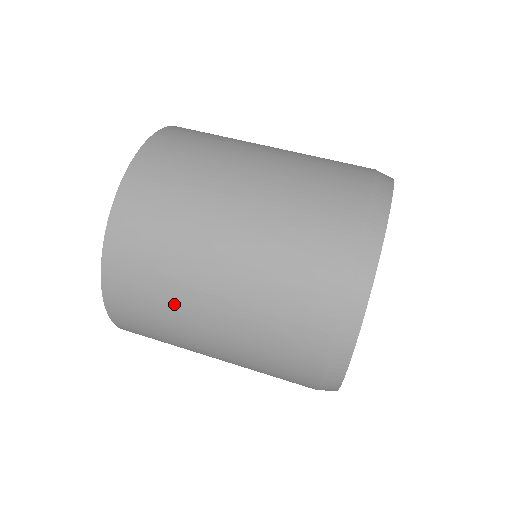
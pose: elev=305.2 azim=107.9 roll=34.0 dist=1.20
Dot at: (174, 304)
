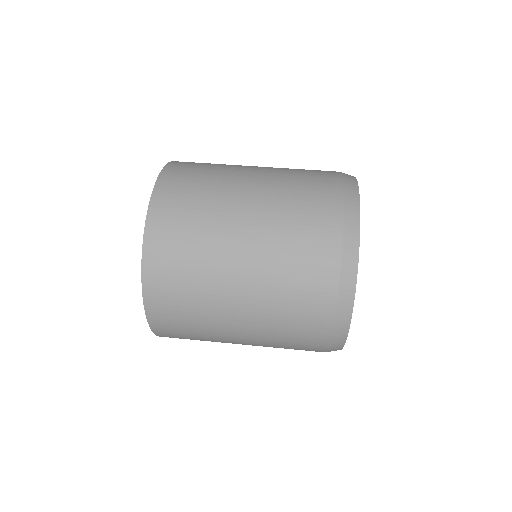
Dot at: (217, 193)
